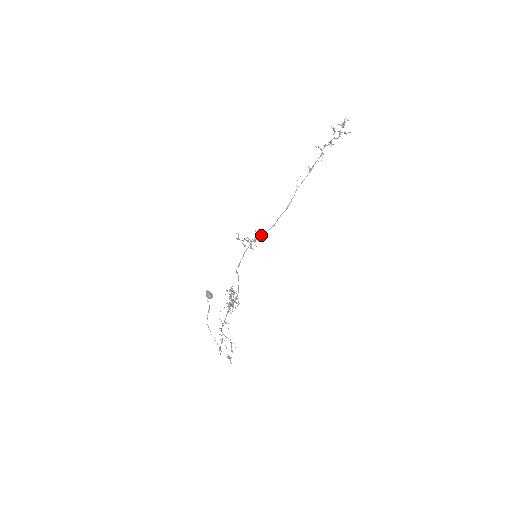
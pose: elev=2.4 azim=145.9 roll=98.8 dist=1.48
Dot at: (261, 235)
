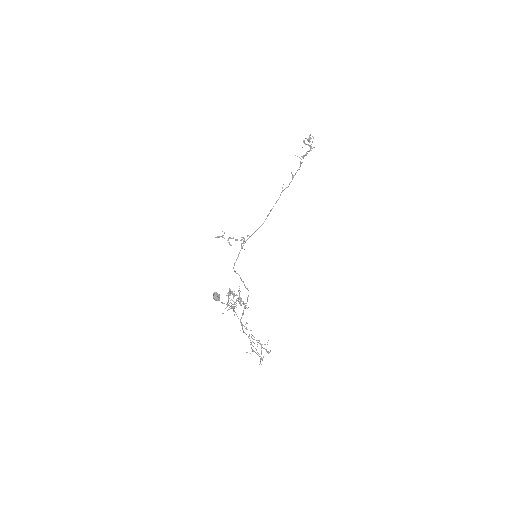
Dot at: occluded
